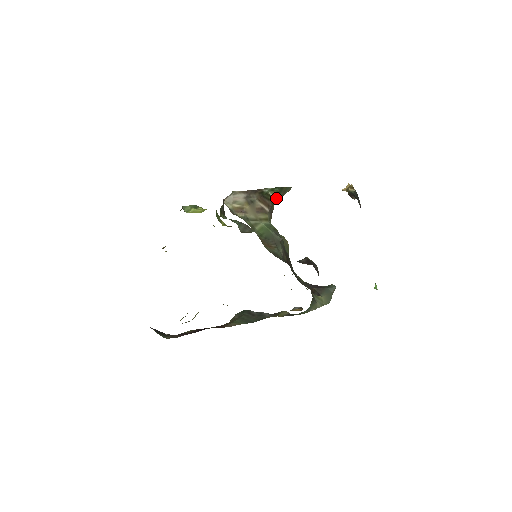
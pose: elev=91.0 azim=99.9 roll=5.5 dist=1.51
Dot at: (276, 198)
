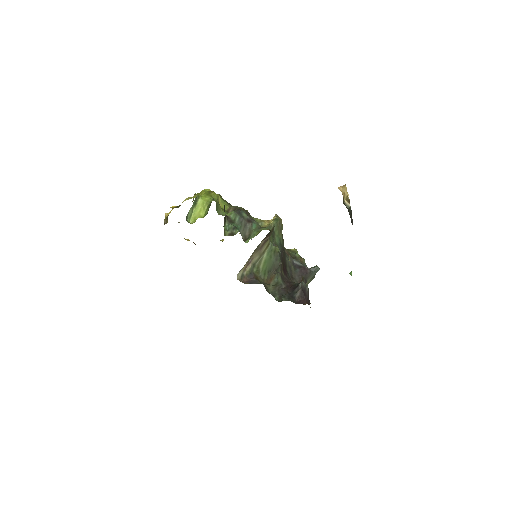
Dot at: occluded
